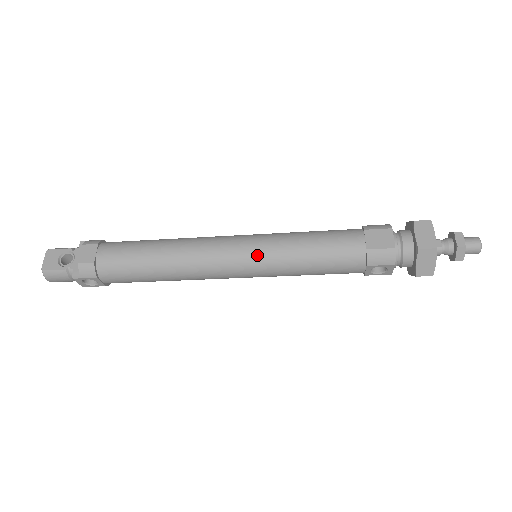
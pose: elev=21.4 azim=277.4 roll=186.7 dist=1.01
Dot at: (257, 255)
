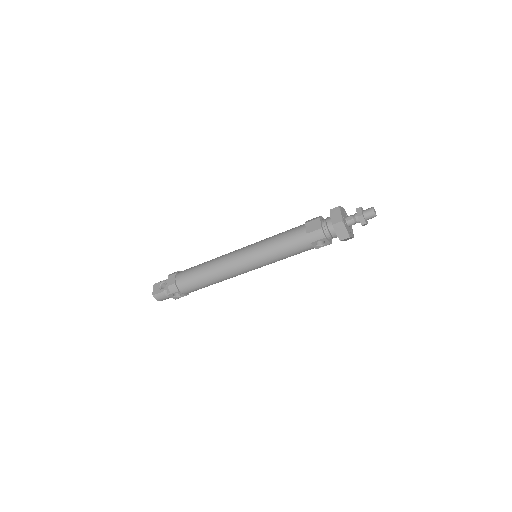
Dot at: (252, 255)
